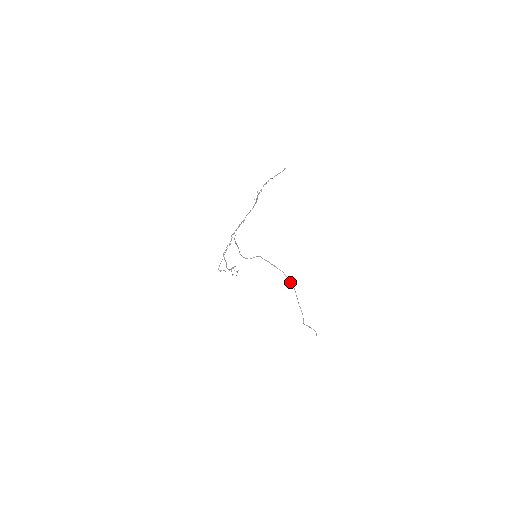
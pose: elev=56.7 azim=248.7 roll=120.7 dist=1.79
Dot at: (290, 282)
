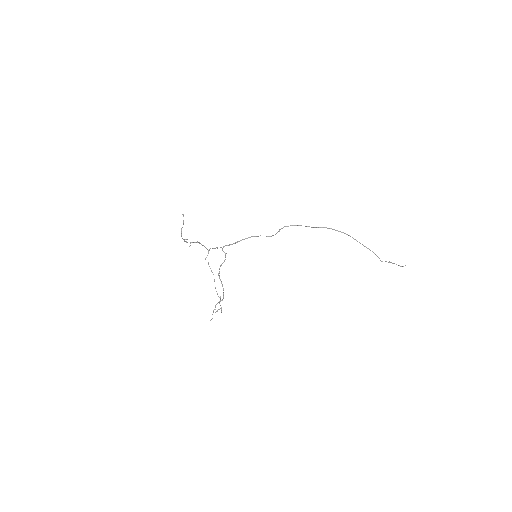
Dot at: occluded
